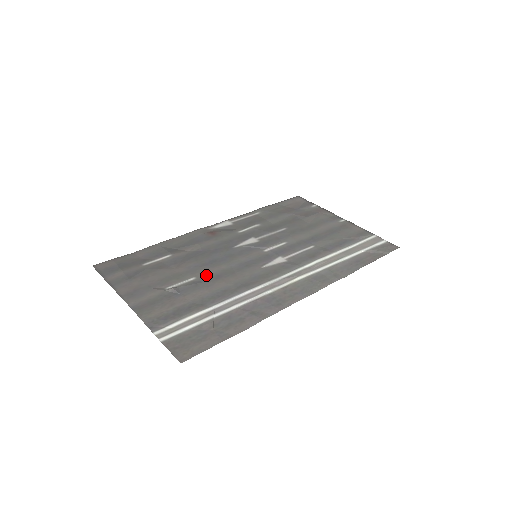
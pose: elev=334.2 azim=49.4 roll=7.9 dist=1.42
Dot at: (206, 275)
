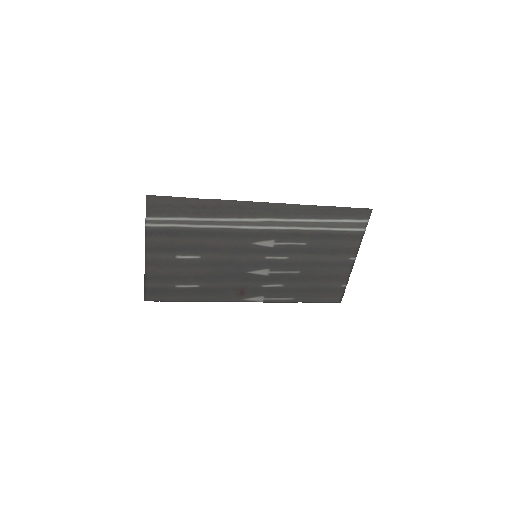
Dot at: (208, 254)
